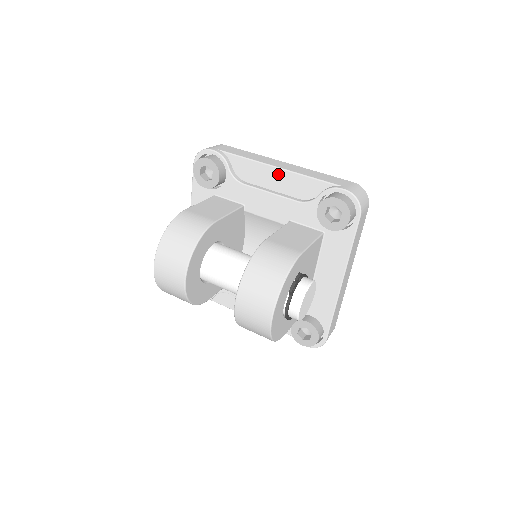
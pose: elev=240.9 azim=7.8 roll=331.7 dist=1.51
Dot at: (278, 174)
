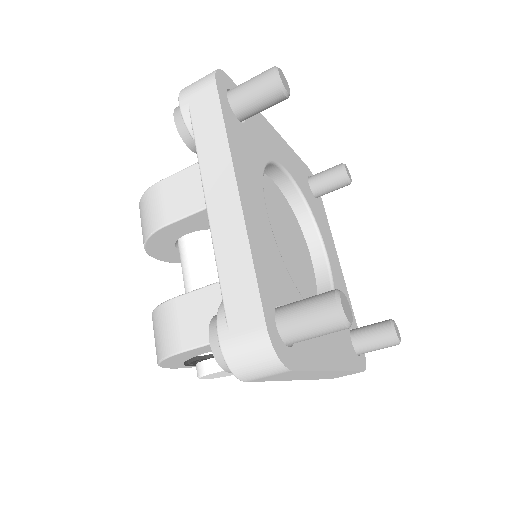
Dot at: occluded
